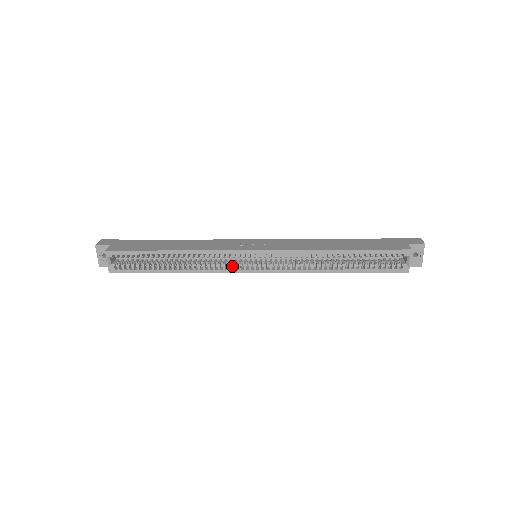
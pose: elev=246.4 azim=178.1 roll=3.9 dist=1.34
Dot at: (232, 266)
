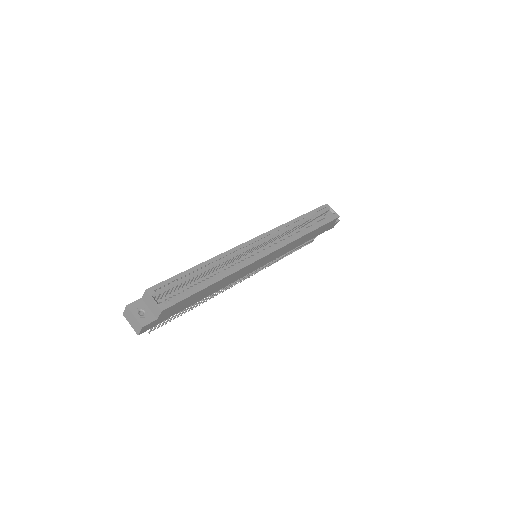
Dot at: (250, 259)
